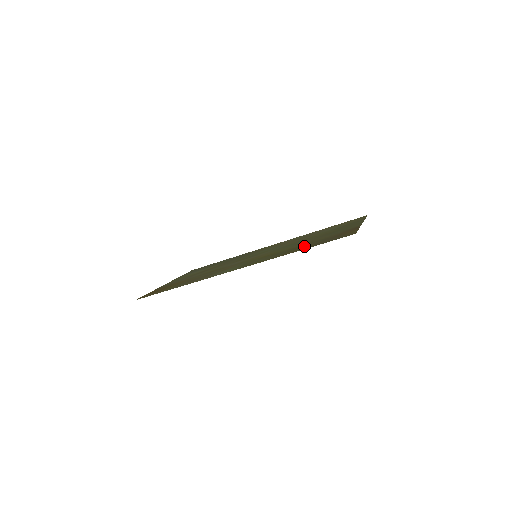
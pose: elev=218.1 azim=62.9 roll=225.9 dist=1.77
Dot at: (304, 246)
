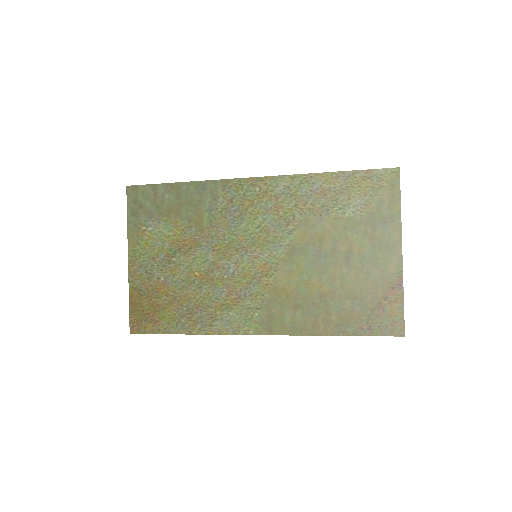
Dot at: (338, 311)
